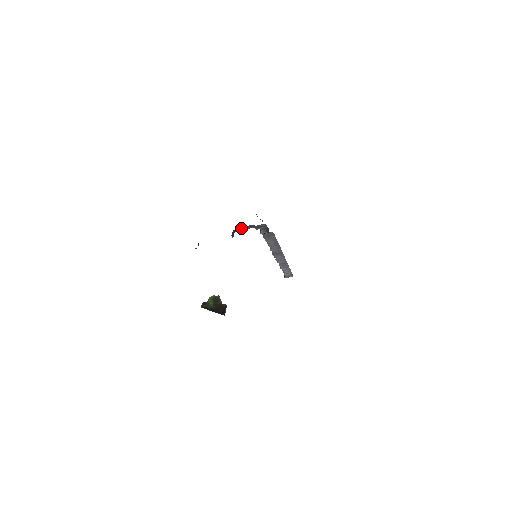
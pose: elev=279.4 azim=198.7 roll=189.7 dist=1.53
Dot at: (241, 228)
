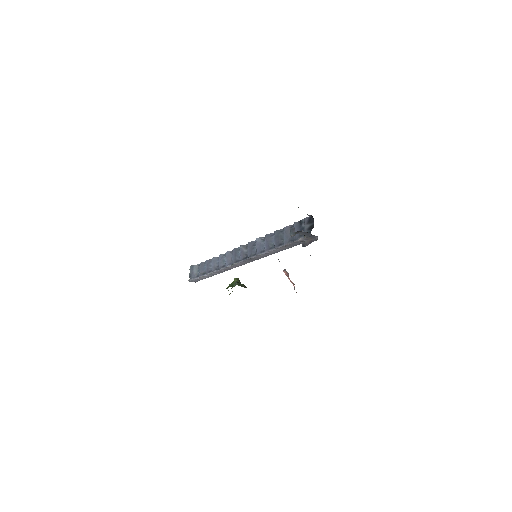
Dot at: (301, 232)
